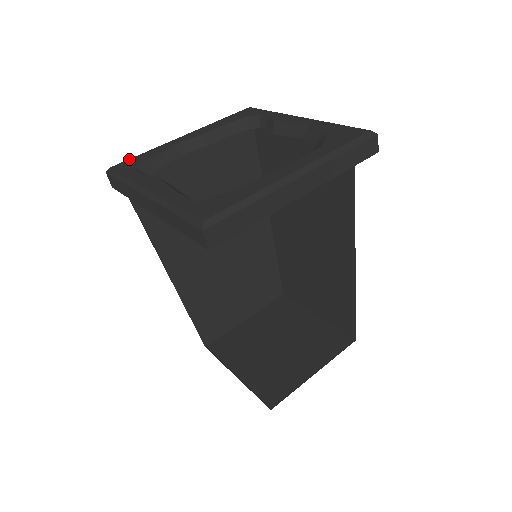
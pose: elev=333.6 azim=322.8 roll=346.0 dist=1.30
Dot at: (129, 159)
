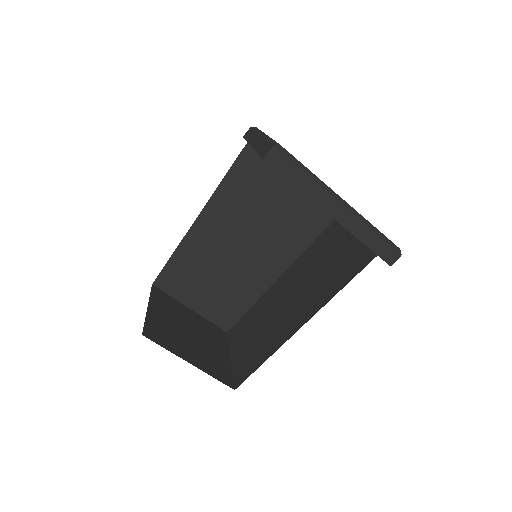
Dot at: occluded
